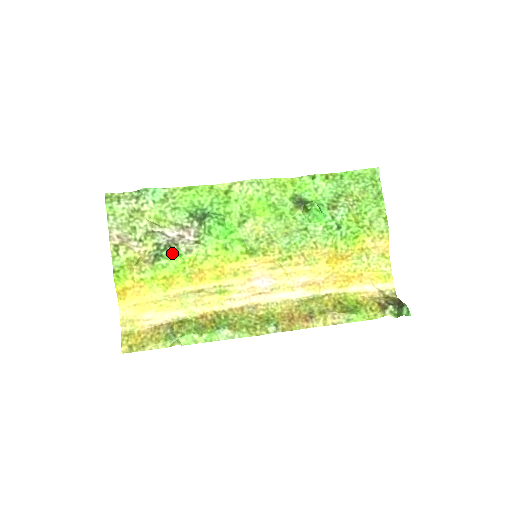
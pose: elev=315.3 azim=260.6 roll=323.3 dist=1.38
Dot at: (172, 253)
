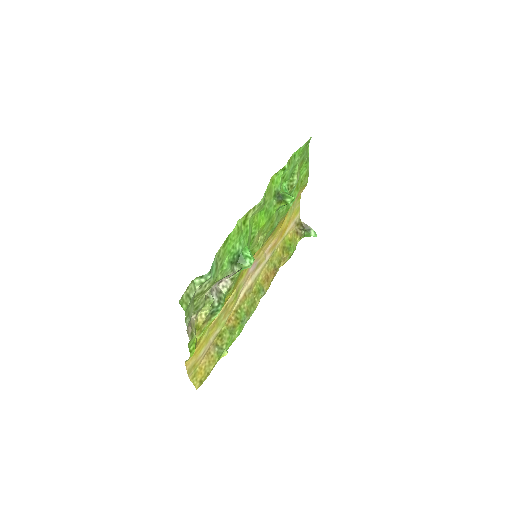
Dot at: occluded
